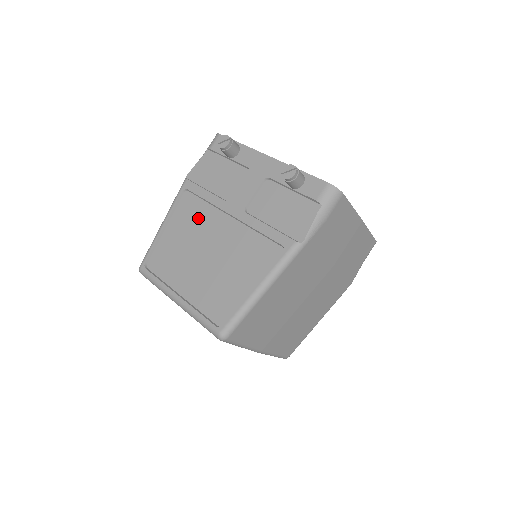
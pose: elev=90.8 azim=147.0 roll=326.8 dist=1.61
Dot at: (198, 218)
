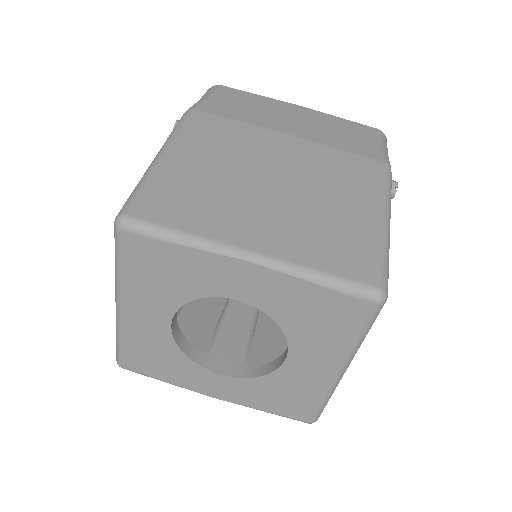
Dot at: occluded
